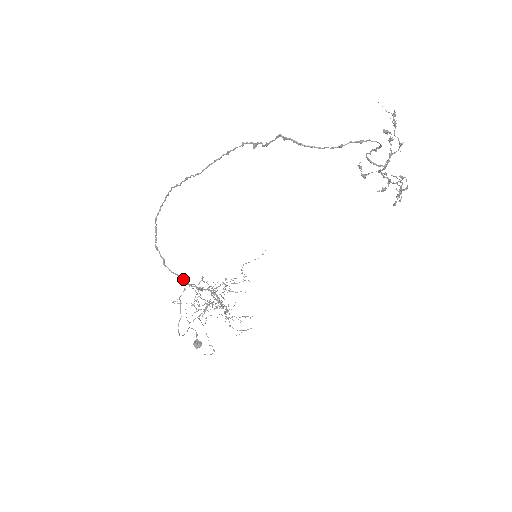
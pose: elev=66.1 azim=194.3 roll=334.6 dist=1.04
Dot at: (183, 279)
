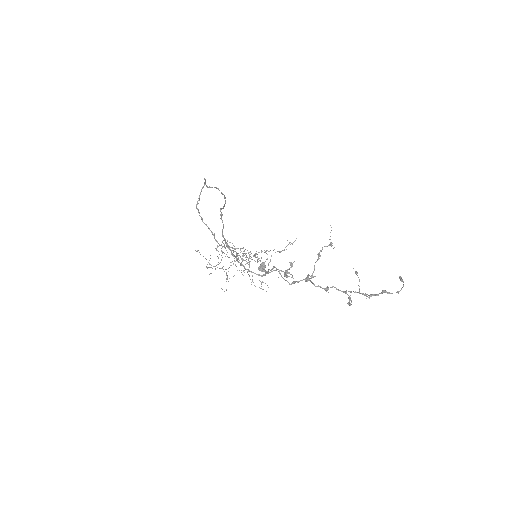
Dot at: (214, 237)
